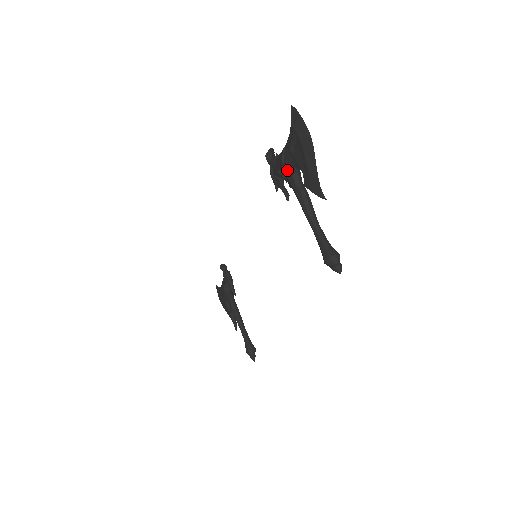
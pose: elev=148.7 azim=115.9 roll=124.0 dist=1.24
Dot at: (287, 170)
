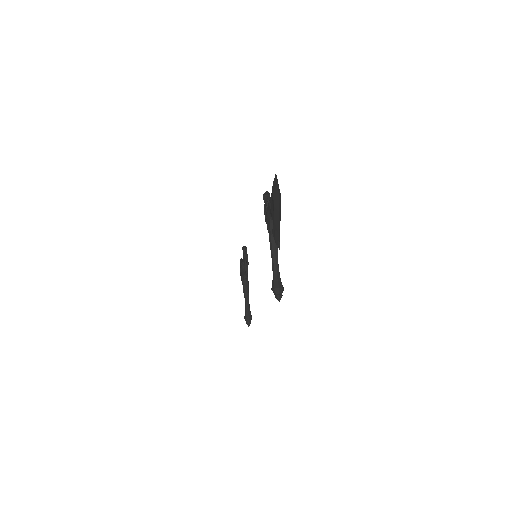
Dot at: (267, 216)
